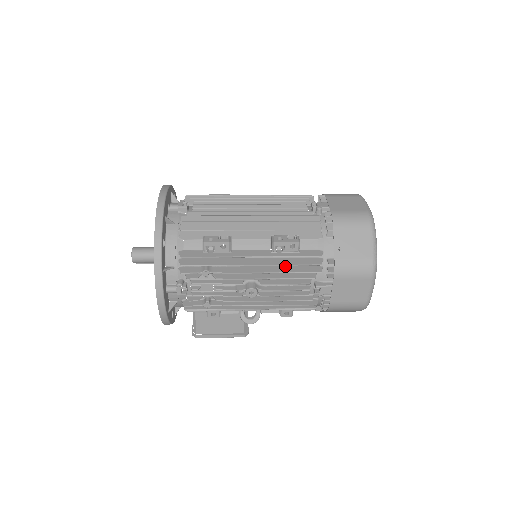
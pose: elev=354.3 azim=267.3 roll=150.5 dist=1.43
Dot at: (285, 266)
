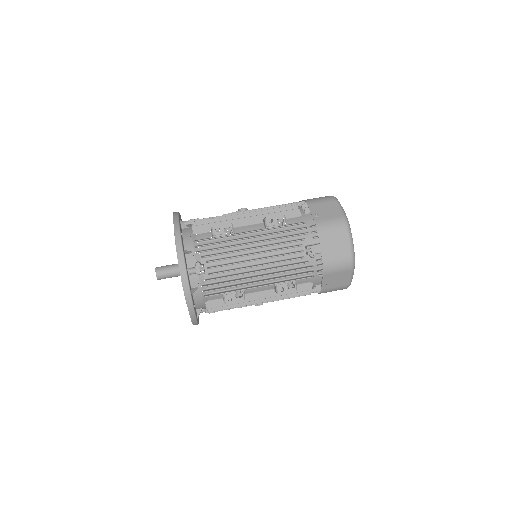
Dot at: occluded
